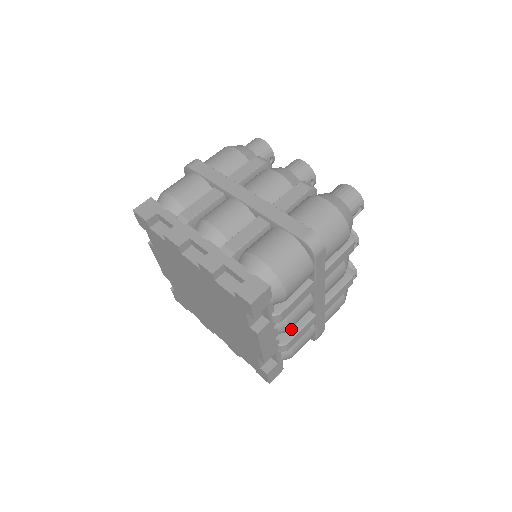
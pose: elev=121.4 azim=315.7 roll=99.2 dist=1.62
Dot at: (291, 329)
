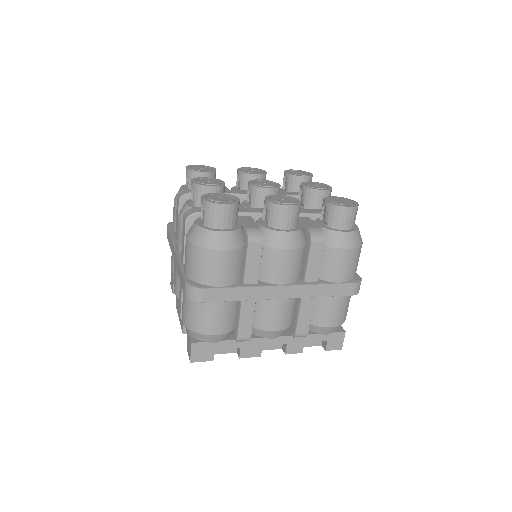
Dot at: occluded
